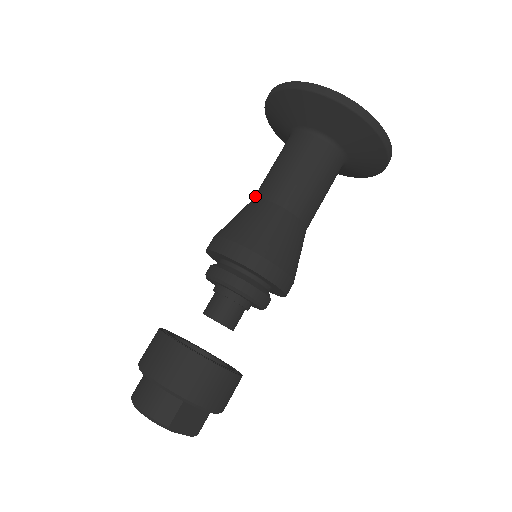
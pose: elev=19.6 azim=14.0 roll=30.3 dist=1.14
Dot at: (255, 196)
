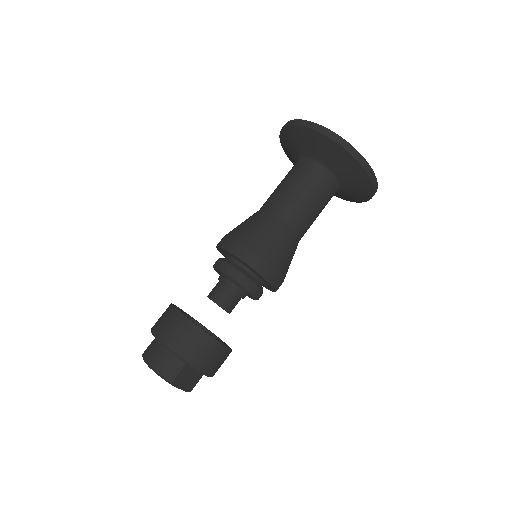
Dot at: (262, 207)
